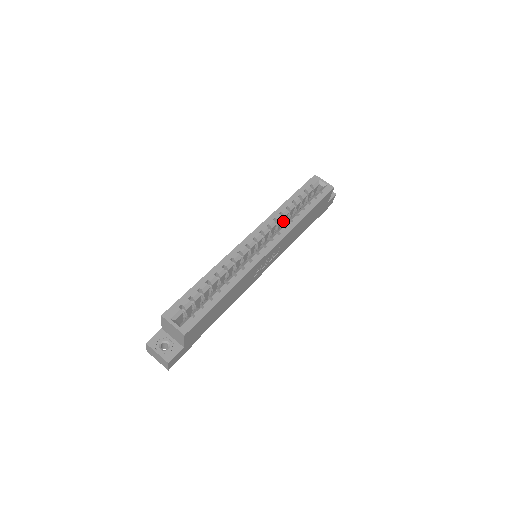
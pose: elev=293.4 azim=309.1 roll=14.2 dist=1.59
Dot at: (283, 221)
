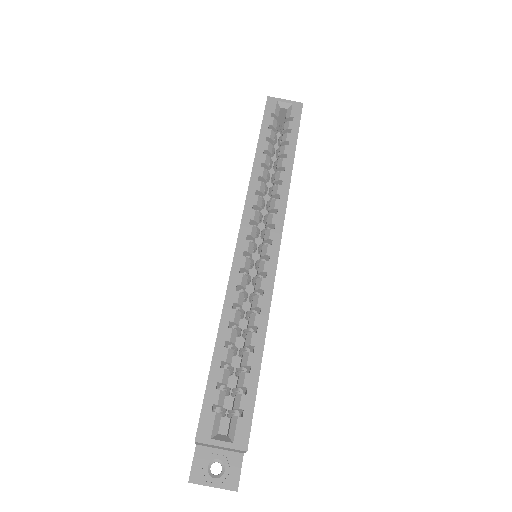
Dot at: (265, 187)
